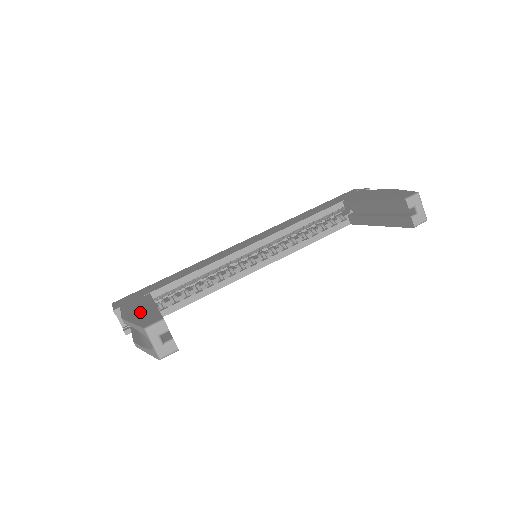
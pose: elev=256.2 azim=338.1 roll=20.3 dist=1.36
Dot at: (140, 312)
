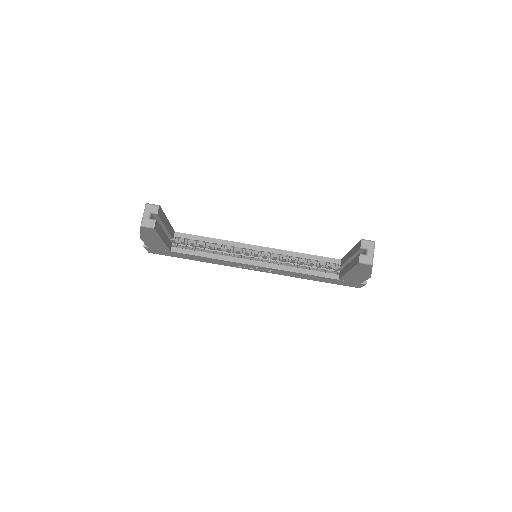
Dot at: occluded
